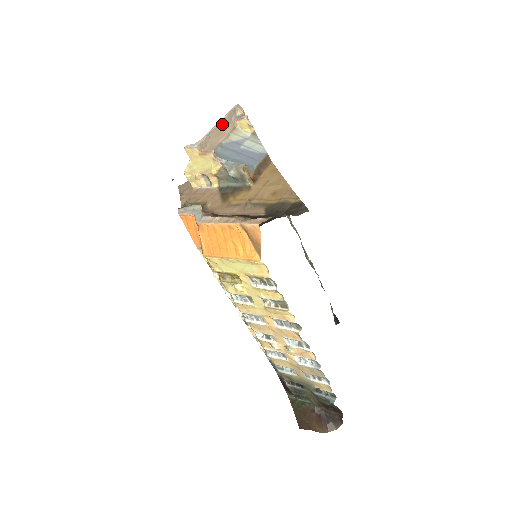
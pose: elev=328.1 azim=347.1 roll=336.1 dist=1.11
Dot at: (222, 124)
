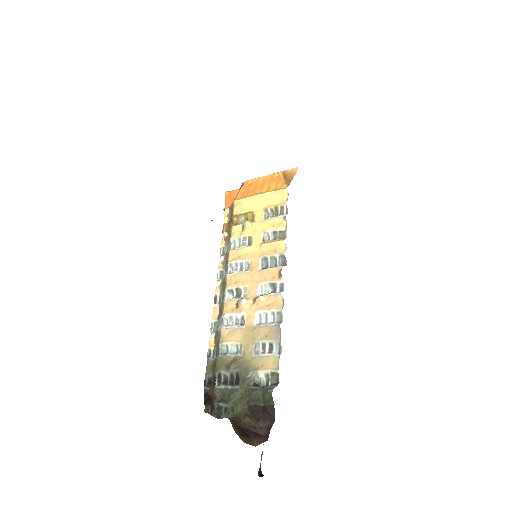
Dot at: occluded
